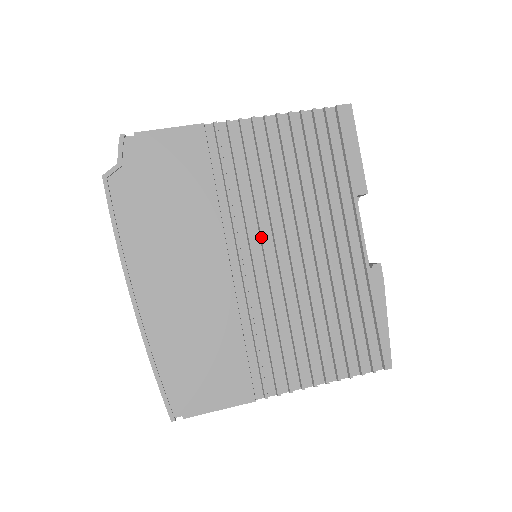
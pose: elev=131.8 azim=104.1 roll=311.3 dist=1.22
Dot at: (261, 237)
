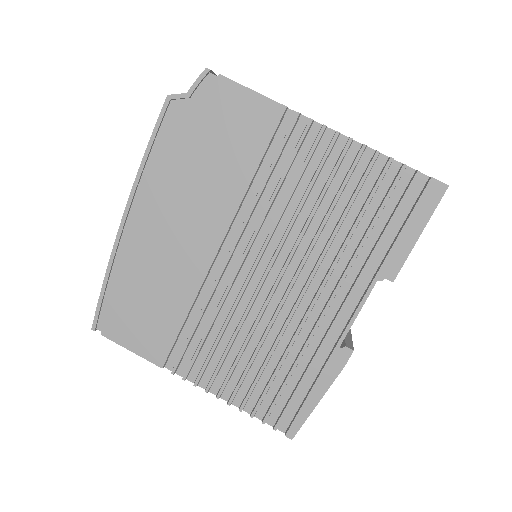
Dot at: (263, 246)
